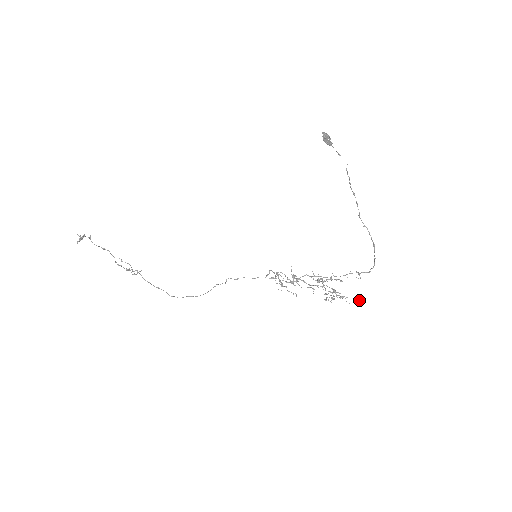
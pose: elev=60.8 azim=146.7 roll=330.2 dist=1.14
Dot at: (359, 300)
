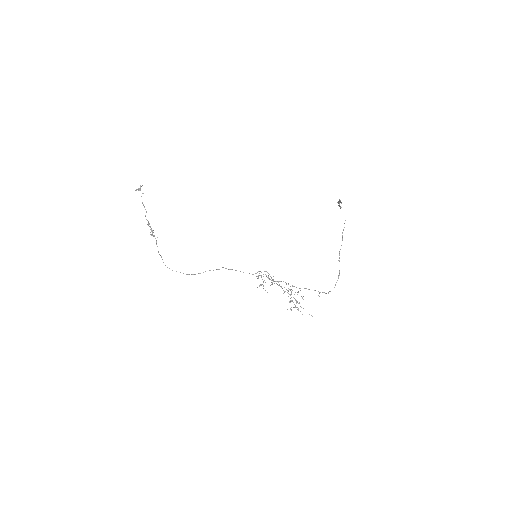
Dot at: occluded
